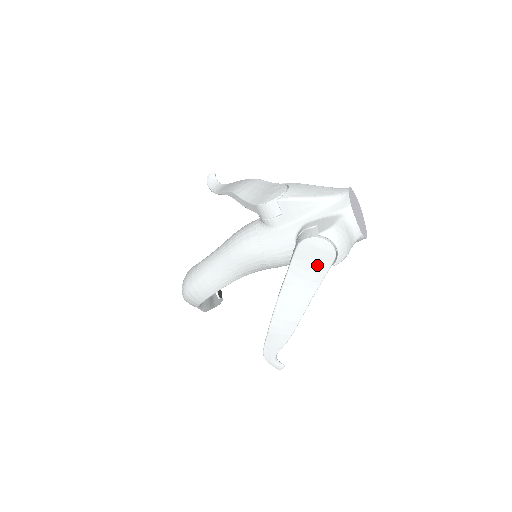
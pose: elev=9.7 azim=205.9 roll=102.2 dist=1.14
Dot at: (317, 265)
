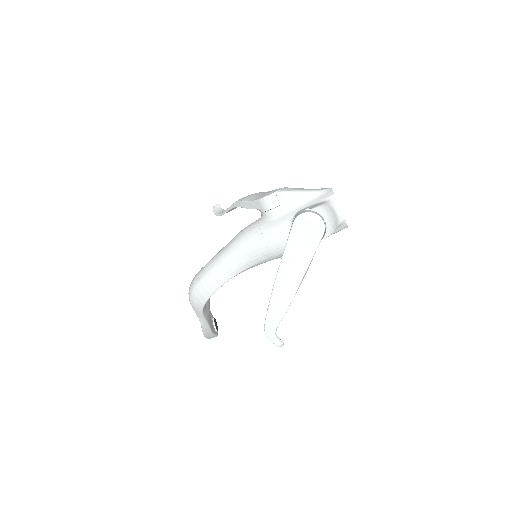
Dot at: (310, 238)
